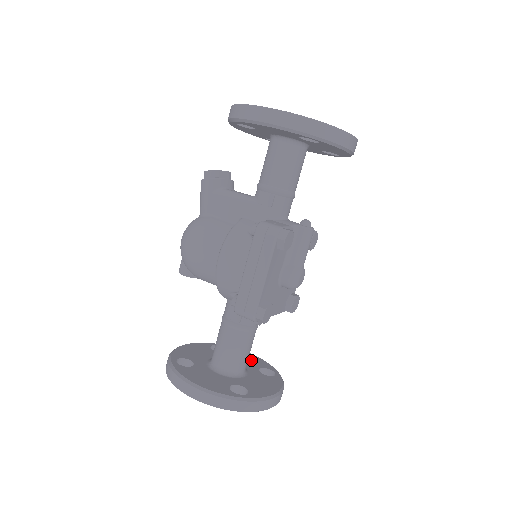
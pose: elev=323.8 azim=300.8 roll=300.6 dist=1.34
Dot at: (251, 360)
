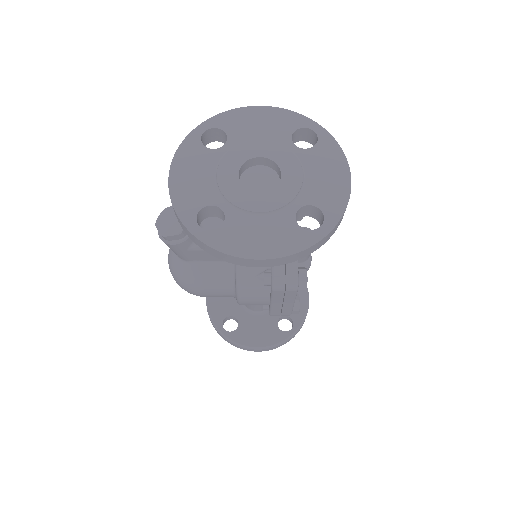
Dot at: occluded
